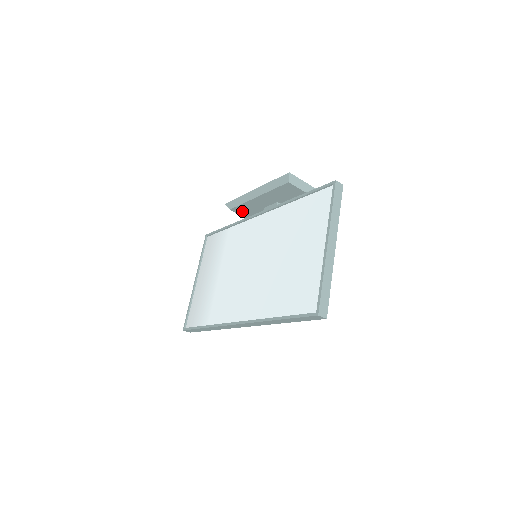
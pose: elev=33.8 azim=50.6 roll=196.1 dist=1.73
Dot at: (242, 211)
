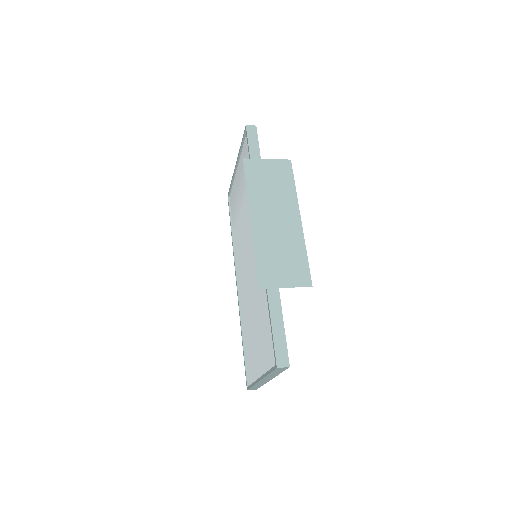
Dot at: occluded
